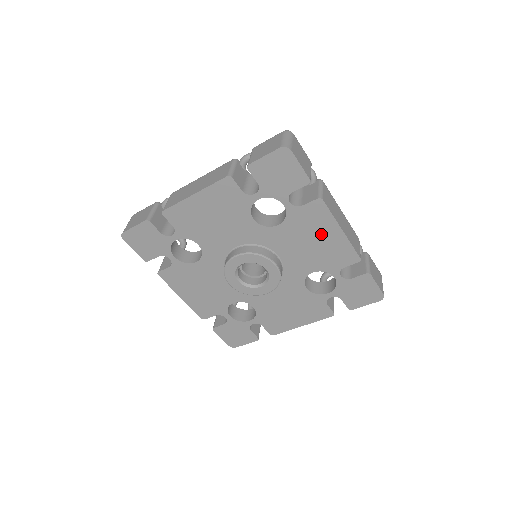
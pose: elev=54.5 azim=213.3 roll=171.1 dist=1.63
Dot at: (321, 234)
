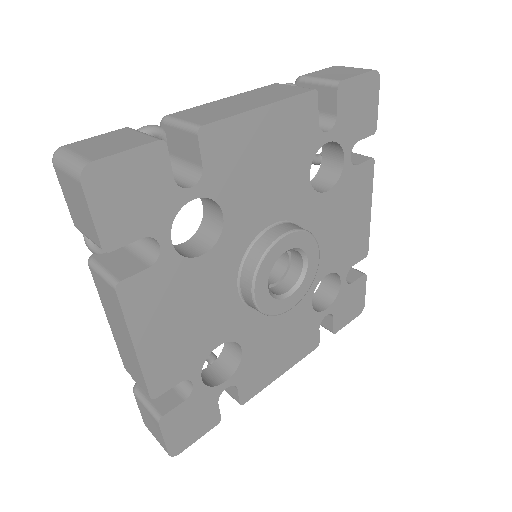
Dot at: (355, 212)
